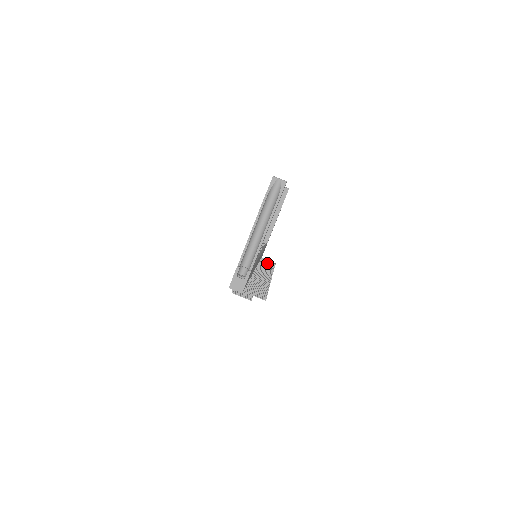
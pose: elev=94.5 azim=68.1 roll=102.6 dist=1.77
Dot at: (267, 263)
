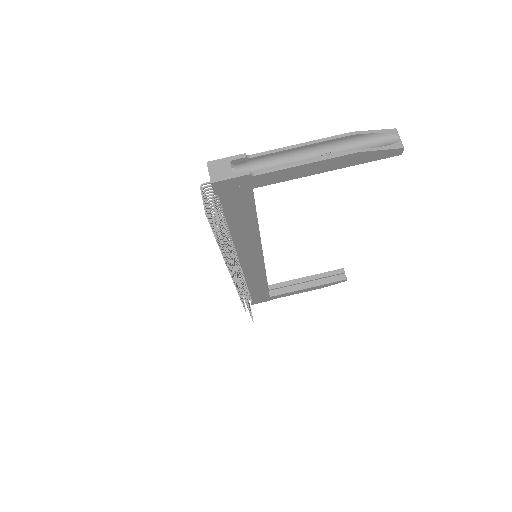
Dot at: occluded
